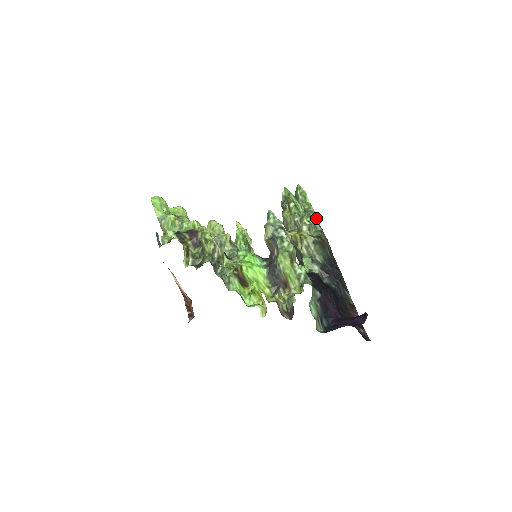
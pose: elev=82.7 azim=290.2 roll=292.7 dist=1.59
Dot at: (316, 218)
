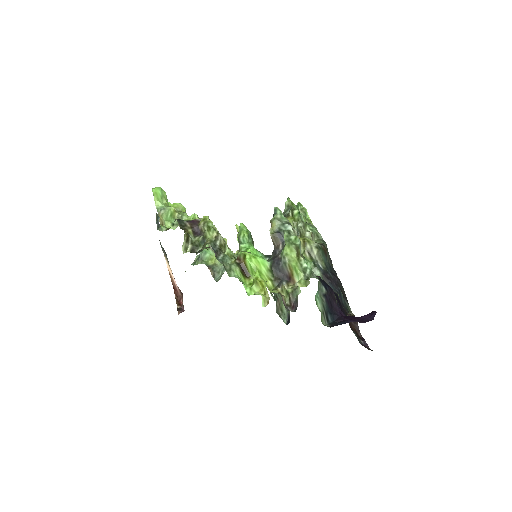
Dot at: occluded
